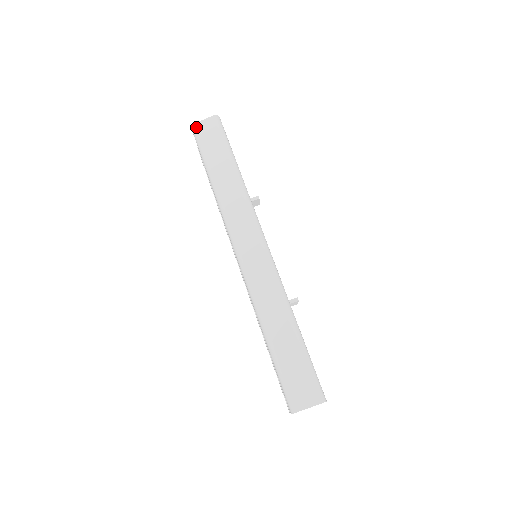
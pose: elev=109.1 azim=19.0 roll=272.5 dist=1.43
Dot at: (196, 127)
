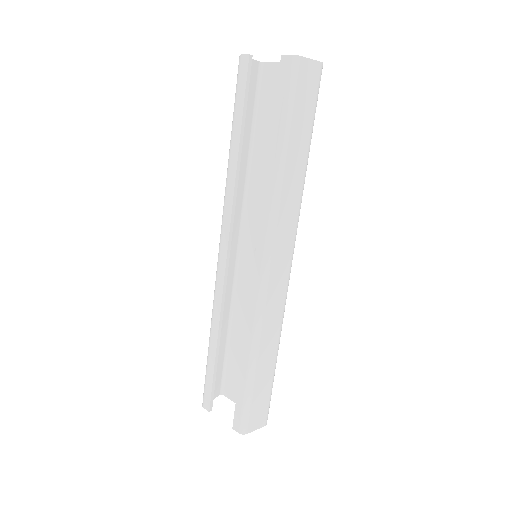
Dot at: (300, 64)
